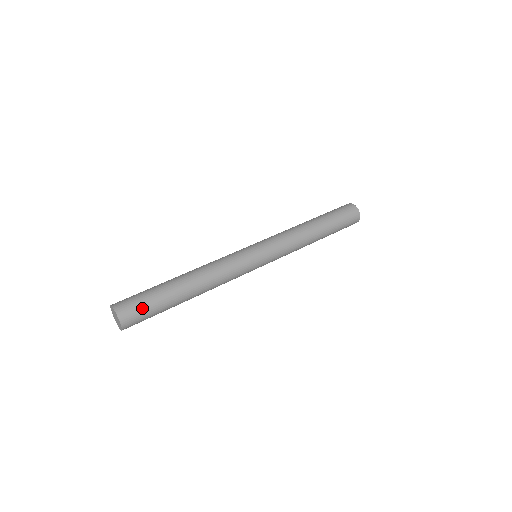
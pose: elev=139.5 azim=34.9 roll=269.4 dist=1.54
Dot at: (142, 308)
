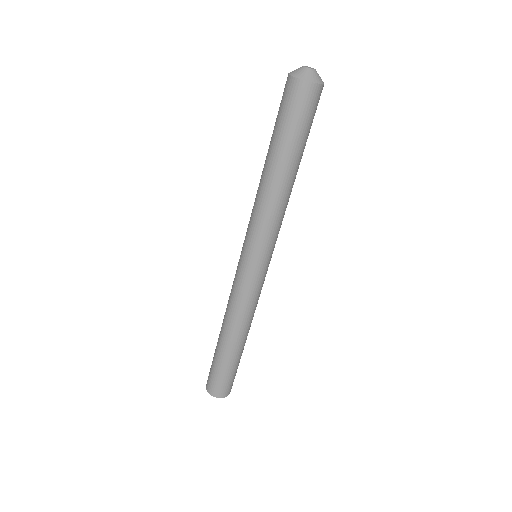
Dot at: (231, 380)
